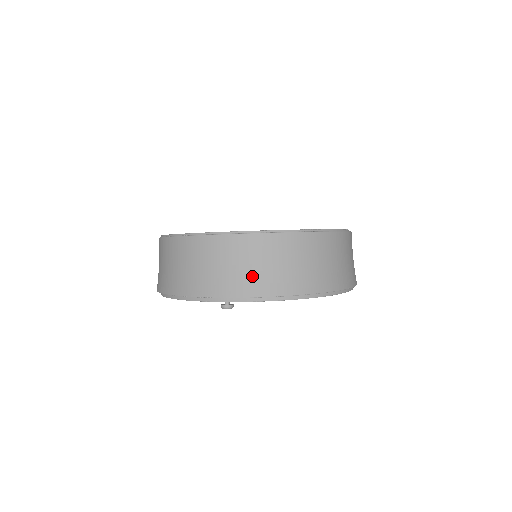
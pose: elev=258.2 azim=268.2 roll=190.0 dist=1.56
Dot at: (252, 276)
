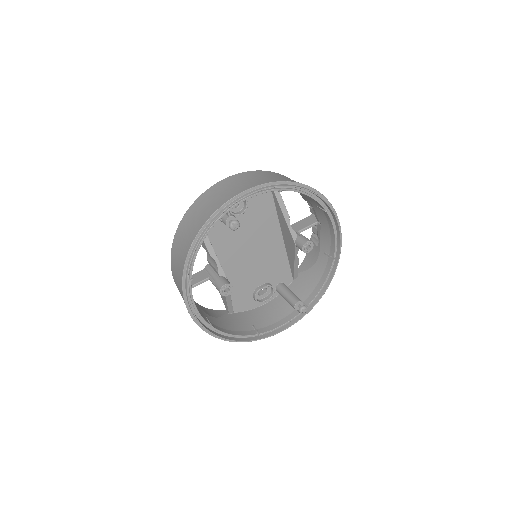
Dot at: (237, 188)
